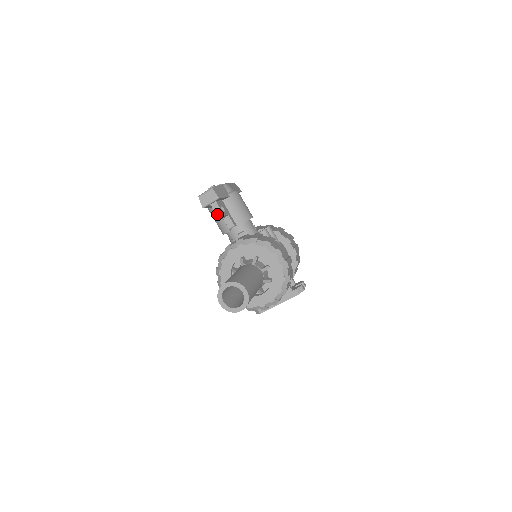
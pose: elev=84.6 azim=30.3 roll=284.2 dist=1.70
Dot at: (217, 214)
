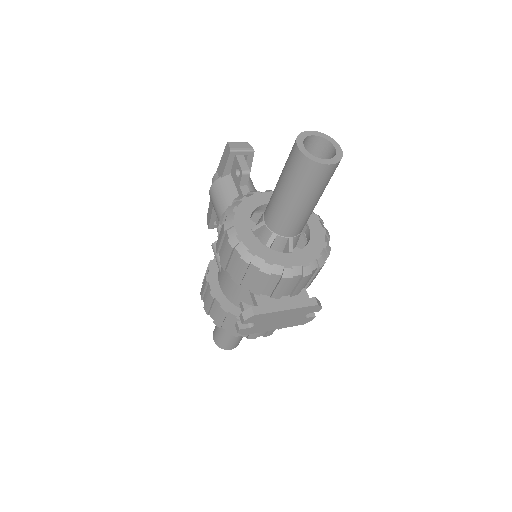
Dot at: (242, 168)
